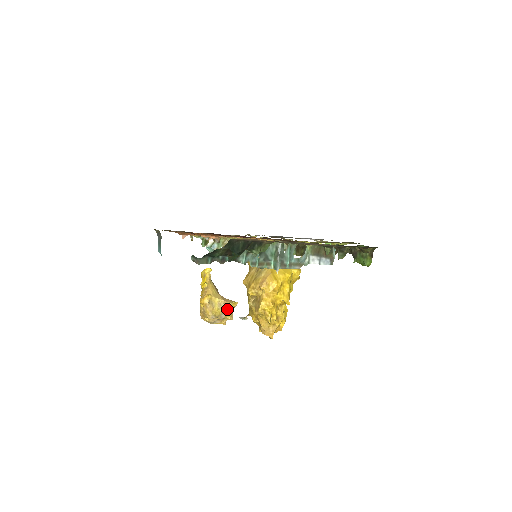
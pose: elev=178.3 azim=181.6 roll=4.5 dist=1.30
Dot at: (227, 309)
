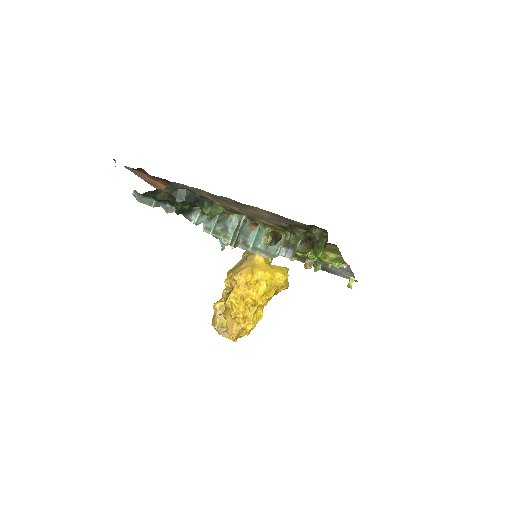
Dot at: occluded
